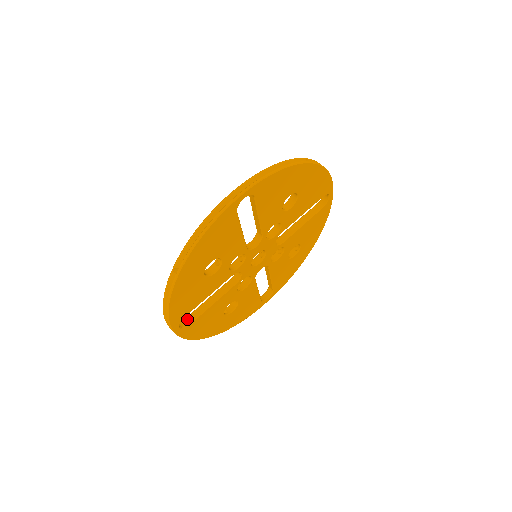
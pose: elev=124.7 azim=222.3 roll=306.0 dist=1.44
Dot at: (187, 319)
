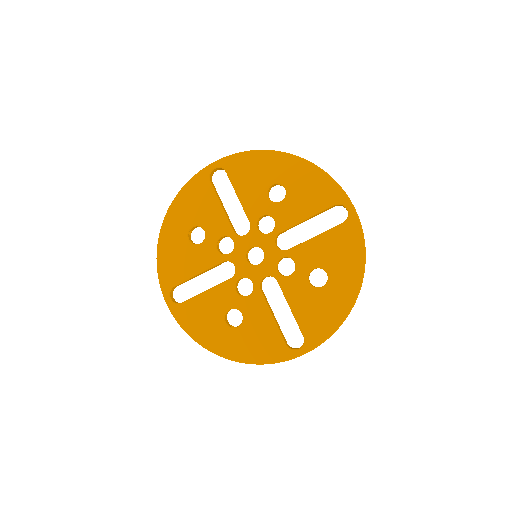
Dot at: occluded
